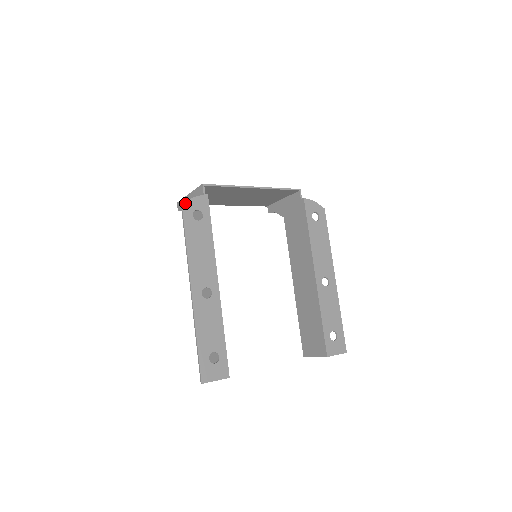
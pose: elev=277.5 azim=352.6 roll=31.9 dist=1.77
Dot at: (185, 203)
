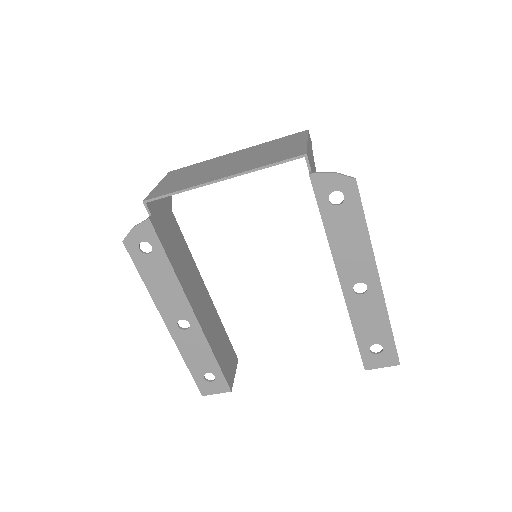
Dot at: (125, 238)
